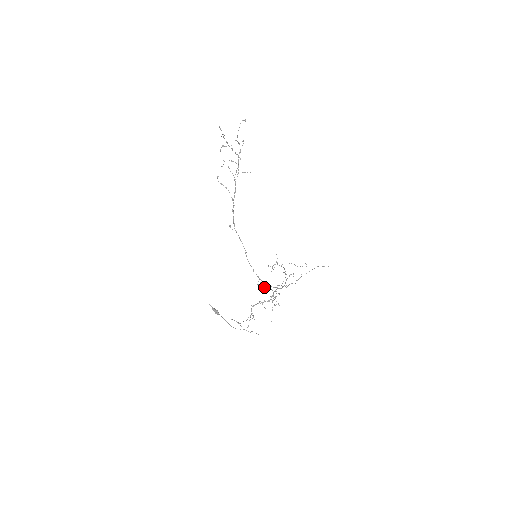
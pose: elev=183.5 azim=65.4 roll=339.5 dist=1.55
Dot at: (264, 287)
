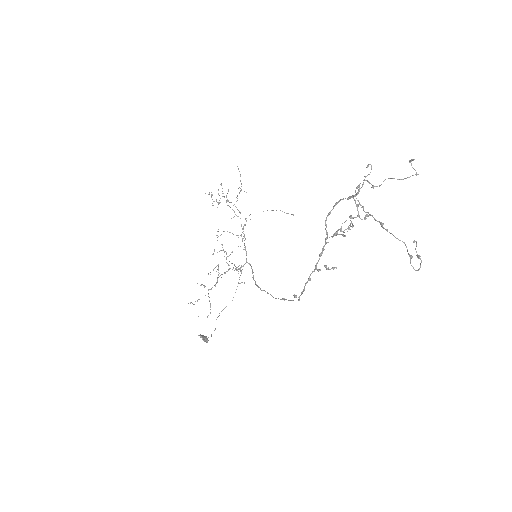
Dot at: occluded
